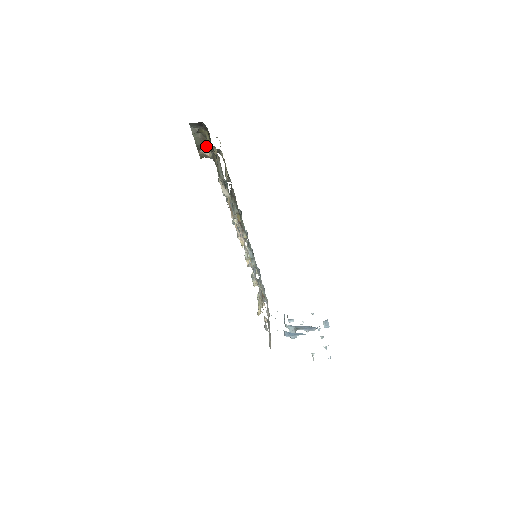
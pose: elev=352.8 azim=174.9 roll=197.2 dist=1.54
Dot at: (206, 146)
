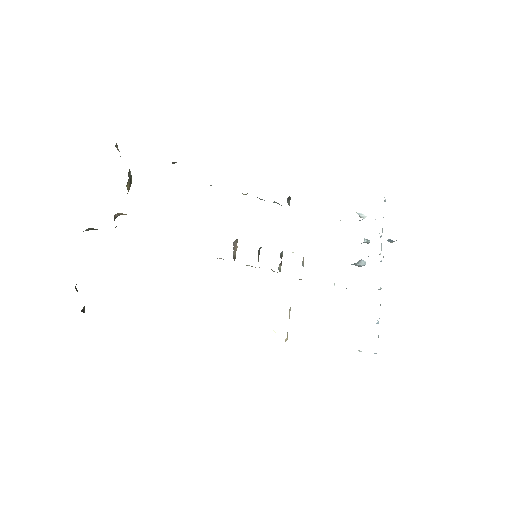
Dot at: occluded
